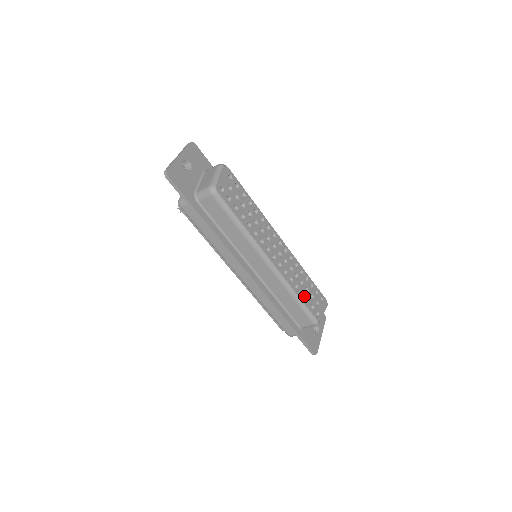
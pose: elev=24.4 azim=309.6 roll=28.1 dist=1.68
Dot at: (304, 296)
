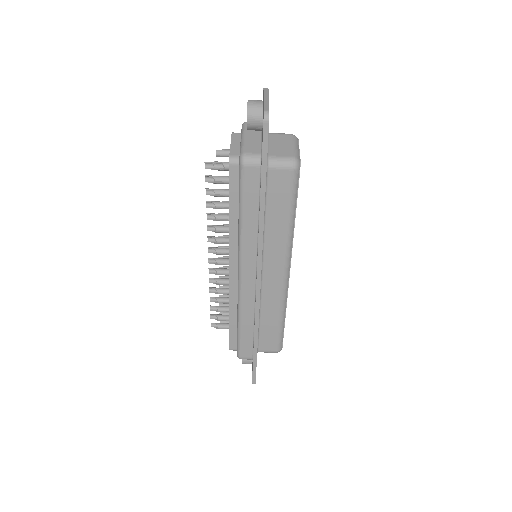
Dot at: occluded
